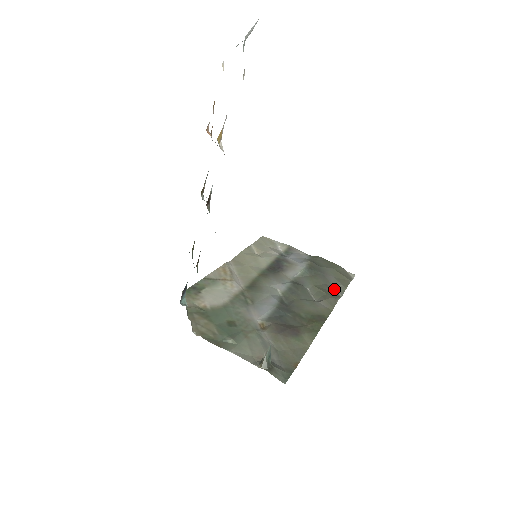
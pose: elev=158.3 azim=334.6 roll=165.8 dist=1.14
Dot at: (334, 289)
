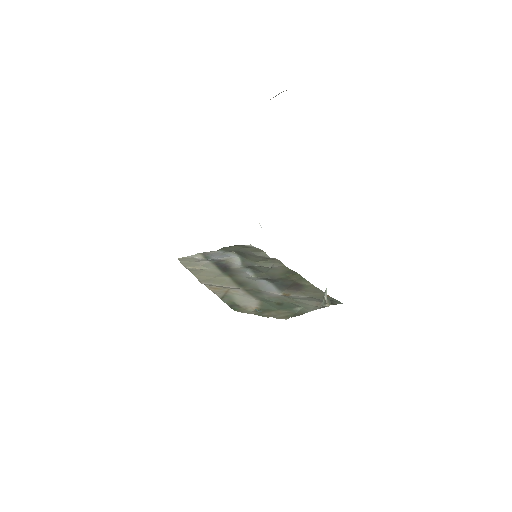
Dot at: (262, 257)
